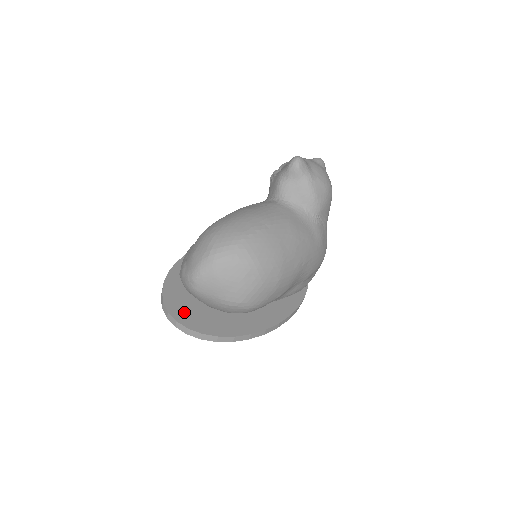
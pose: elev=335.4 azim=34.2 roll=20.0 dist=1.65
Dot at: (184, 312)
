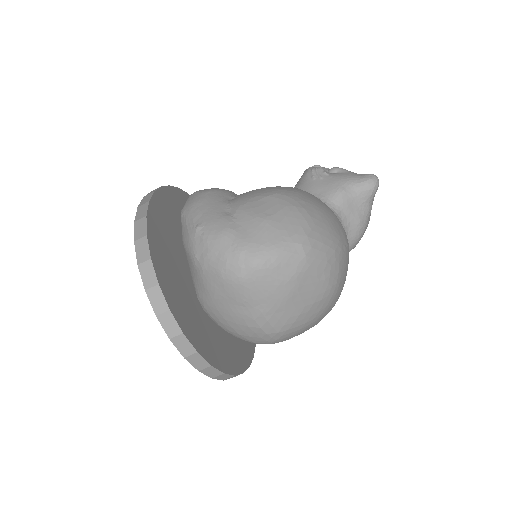
Dot at: (175, 295)
